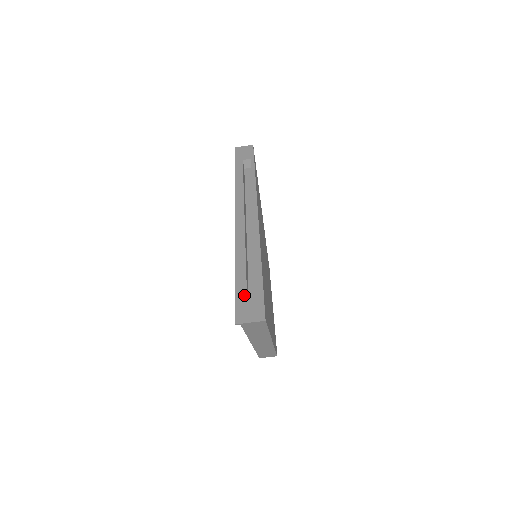
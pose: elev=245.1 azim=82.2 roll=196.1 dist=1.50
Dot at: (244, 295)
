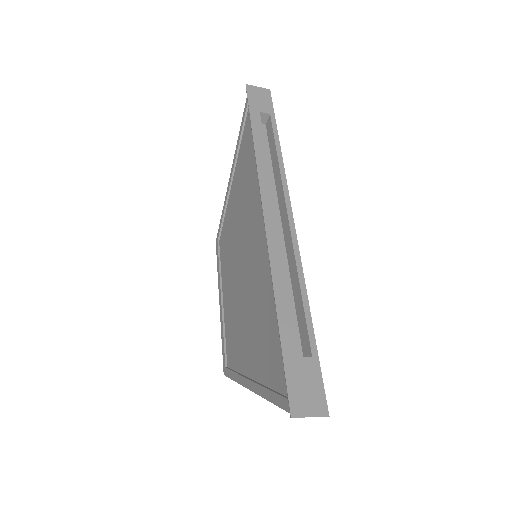
Dot at: (296, 365)
